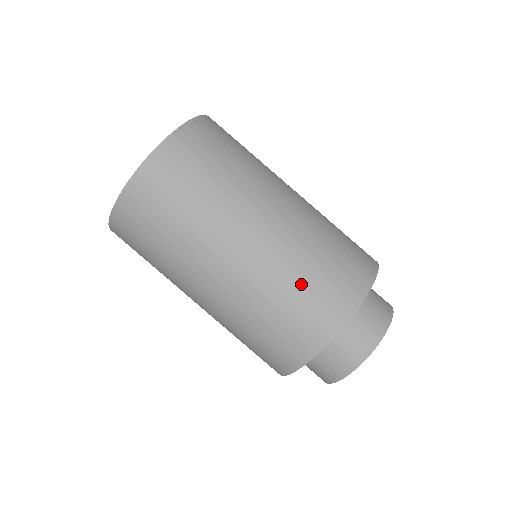
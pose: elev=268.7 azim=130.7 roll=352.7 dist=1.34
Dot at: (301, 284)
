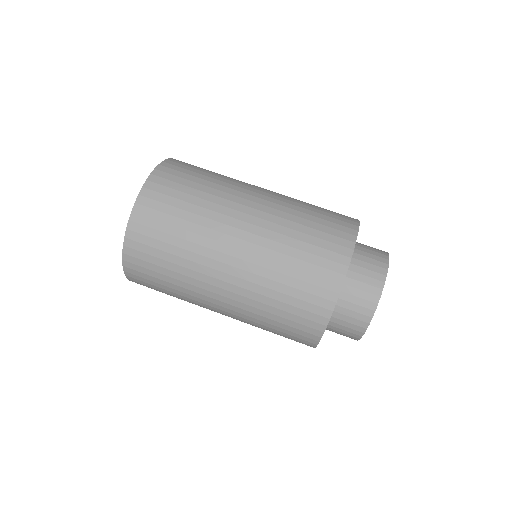
Dot at: (301, 240)
